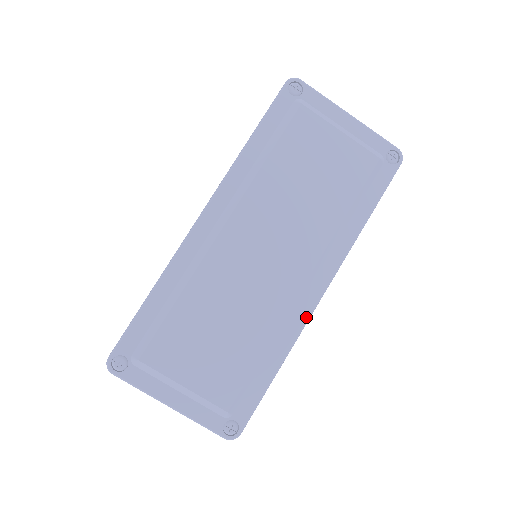
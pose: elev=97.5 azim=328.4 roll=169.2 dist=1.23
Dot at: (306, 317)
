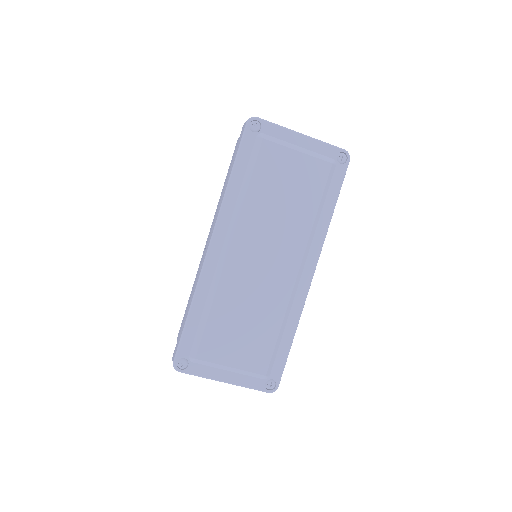
Dot at: (304, 295)
